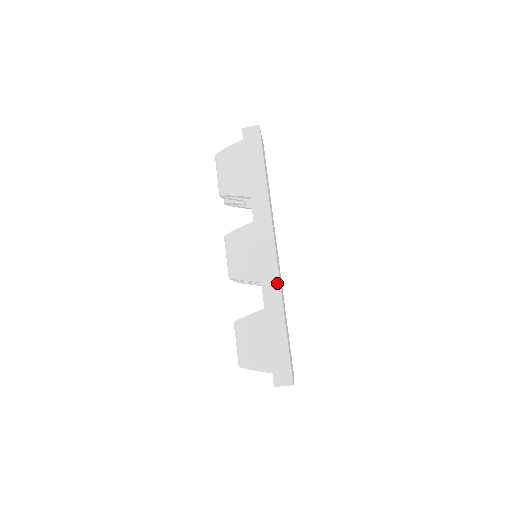
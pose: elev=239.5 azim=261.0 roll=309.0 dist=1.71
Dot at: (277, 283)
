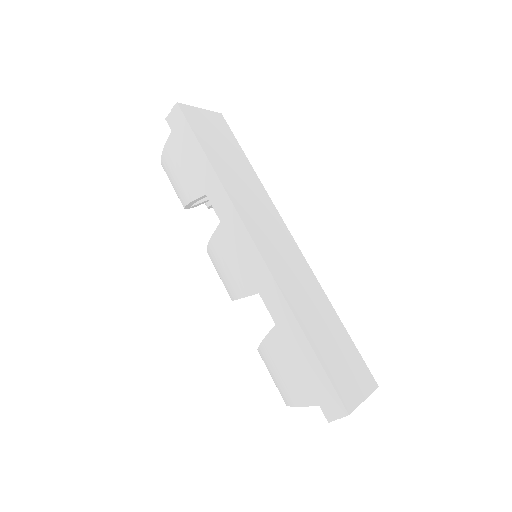
Dot at: (274, 286)
